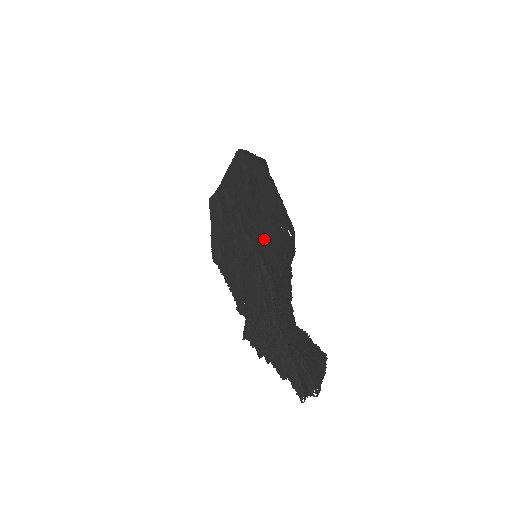
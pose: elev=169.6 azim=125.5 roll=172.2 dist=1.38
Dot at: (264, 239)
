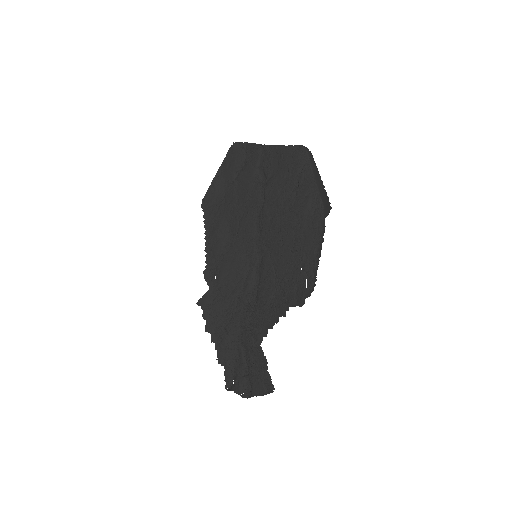
Dot at: (275, 254)
